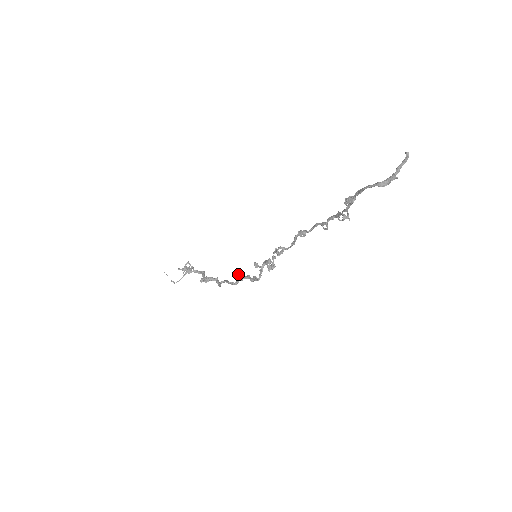
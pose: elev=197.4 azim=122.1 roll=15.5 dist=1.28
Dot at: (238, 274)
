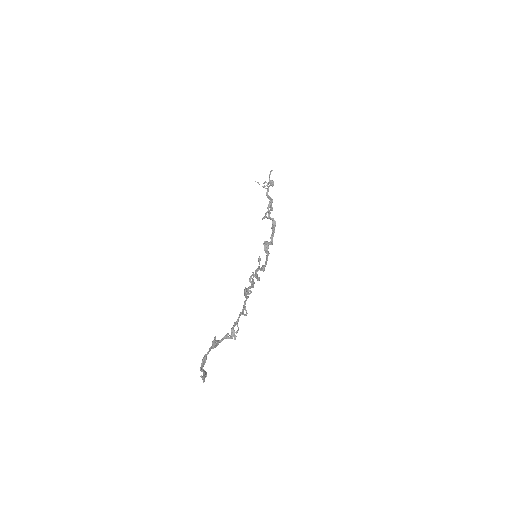
Dot at: (266, 244)
